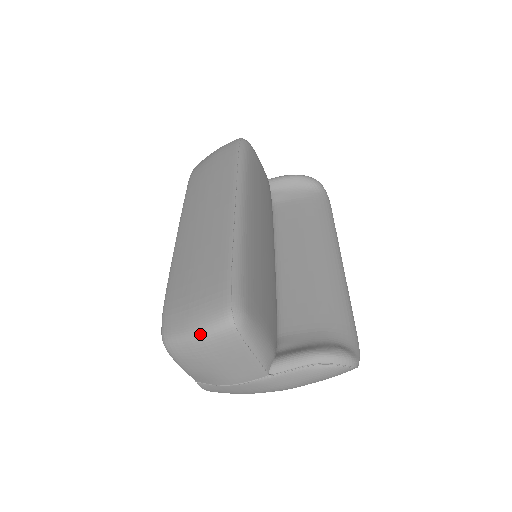
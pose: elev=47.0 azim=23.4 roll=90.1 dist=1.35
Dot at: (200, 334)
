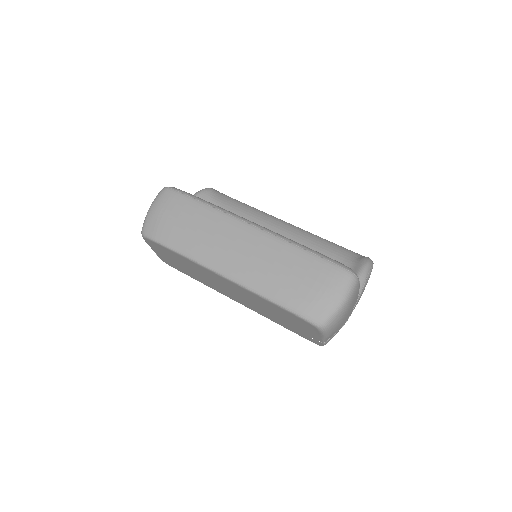
Dot at: (346, 299)
